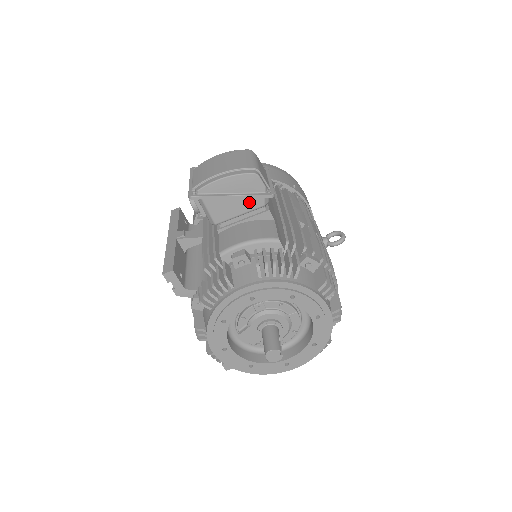
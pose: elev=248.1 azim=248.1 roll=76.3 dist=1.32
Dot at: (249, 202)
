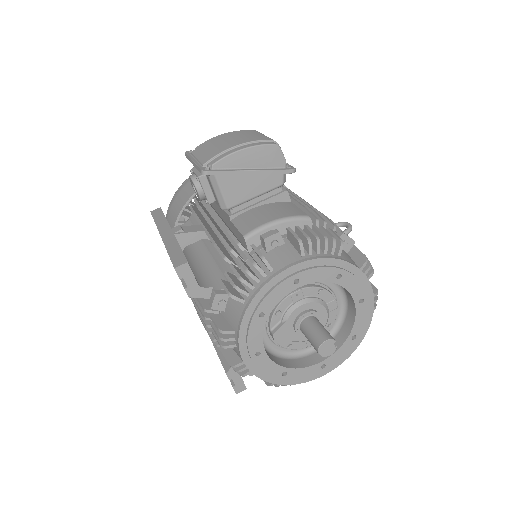
Dot at: (267, 180)
